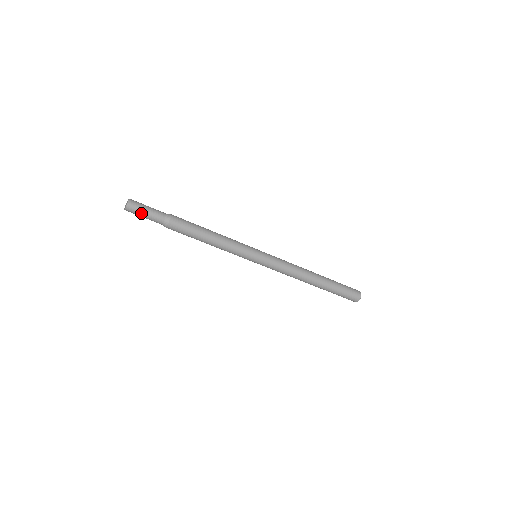
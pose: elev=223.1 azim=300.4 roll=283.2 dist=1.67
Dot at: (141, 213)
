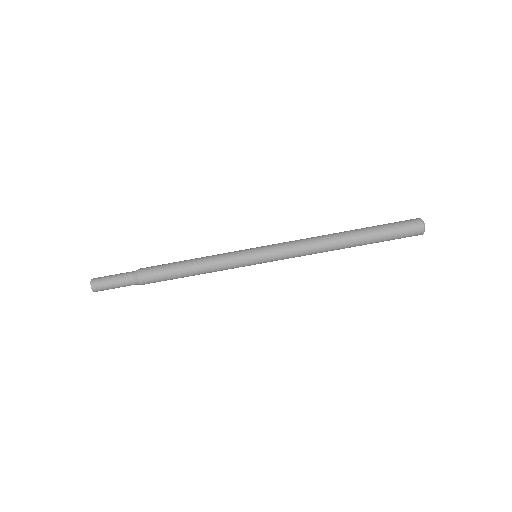
Dot at: (108, 283)
